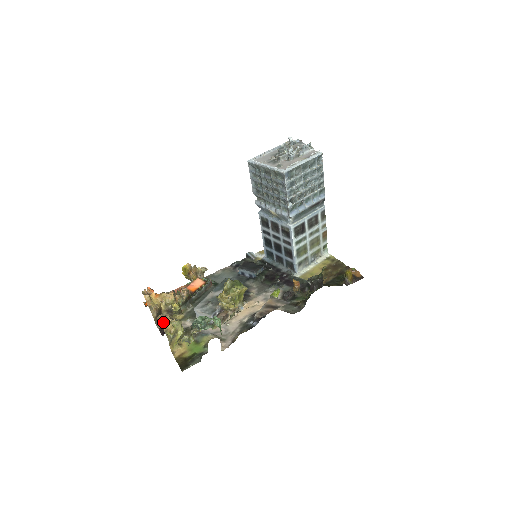
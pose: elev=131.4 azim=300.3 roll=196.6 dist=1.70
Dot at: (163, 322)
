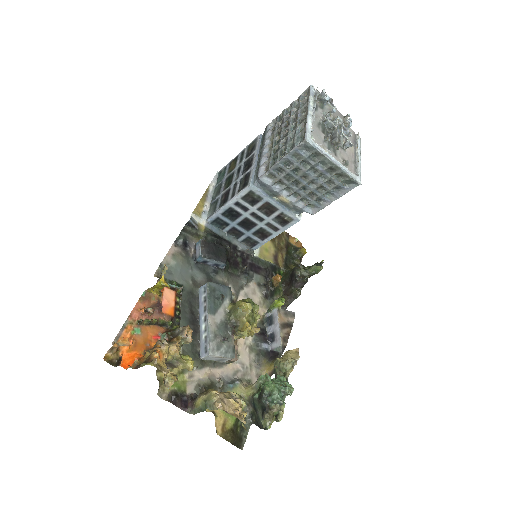
Dot at: (239, 415)
